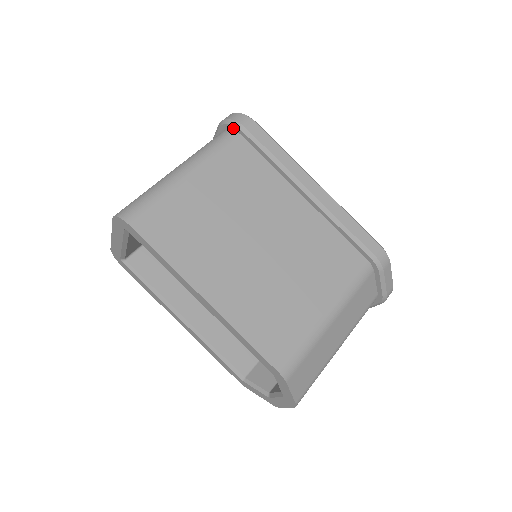
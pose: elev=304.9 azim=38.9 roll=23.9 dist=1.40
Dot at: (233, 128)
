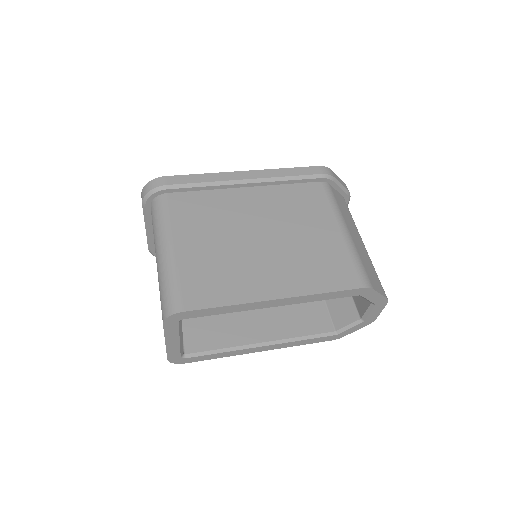
Dot at: (157, 195)
